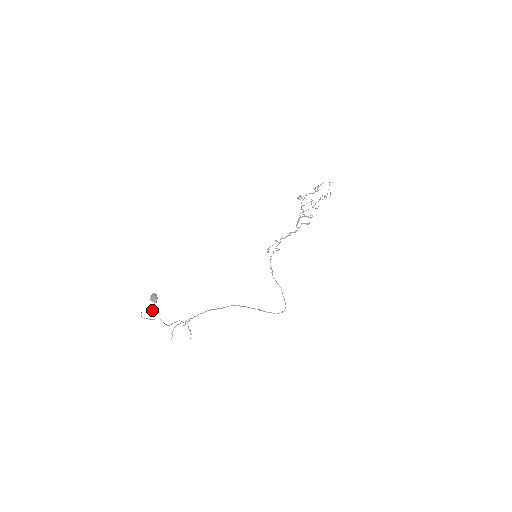
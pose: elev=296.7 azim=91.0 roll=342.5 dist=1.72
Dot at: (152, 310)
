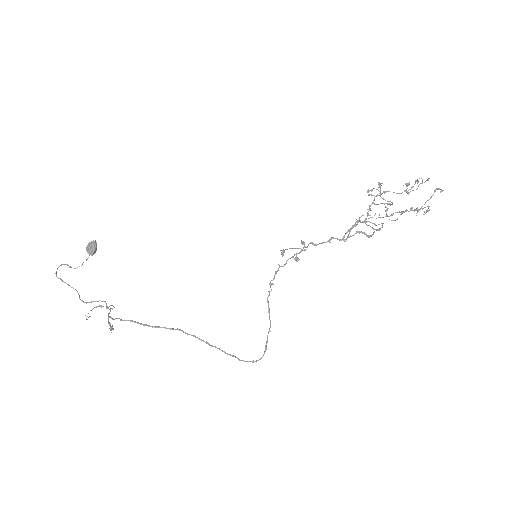
Dot at: occluded
